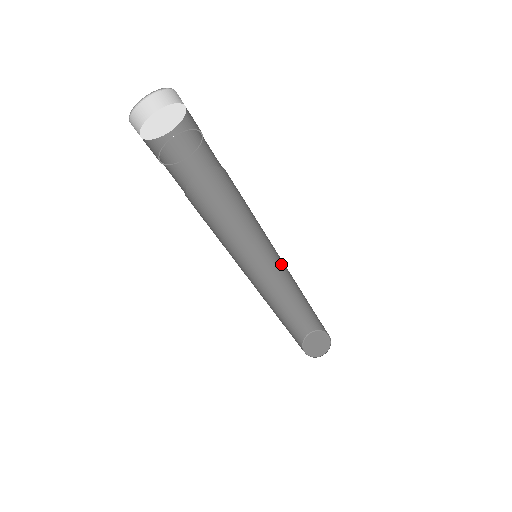
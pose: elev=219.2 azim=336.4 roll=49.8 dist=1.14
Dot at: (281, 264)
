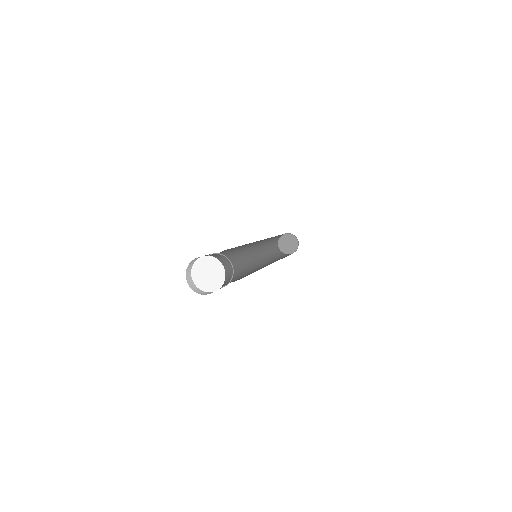
Dot at: occluded
